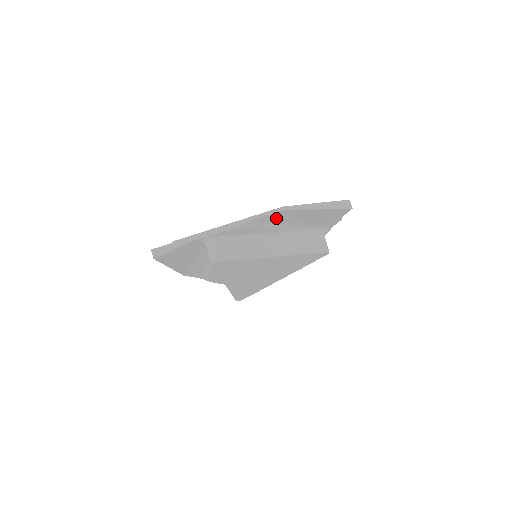
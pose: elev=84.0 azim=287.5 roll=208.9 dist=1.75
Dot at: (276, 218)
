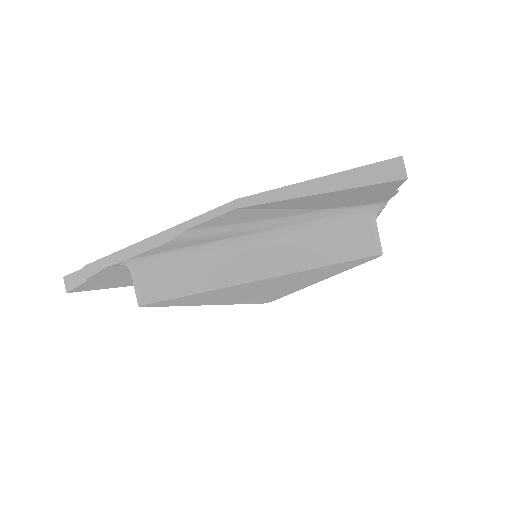
Dot at: (237, 217)
